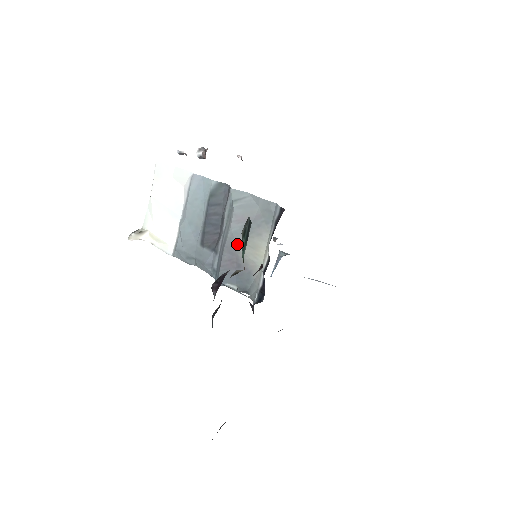
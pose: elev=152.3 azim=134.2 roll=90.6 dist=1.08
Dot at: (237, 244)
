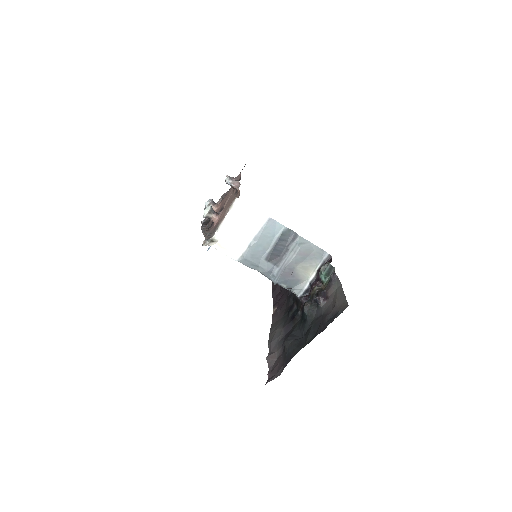
Dot at: (296, 266)
